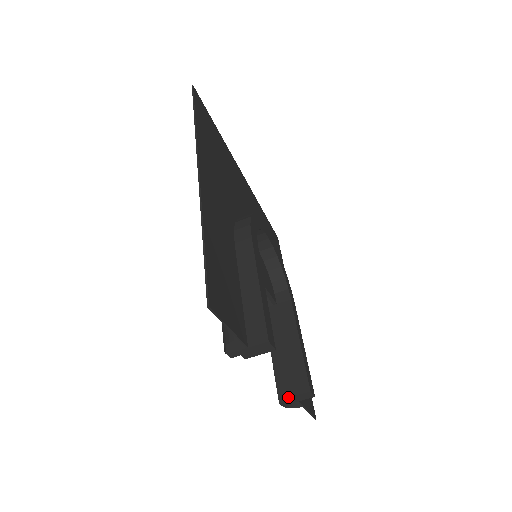
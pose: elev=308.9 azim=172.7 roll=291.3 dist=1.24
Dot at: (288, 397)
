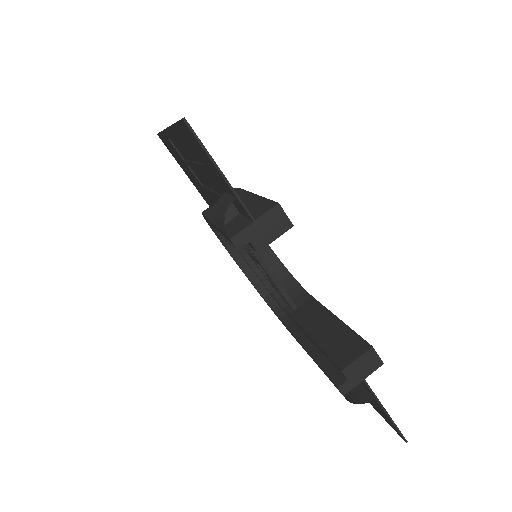
Dot at: (345, 367)
